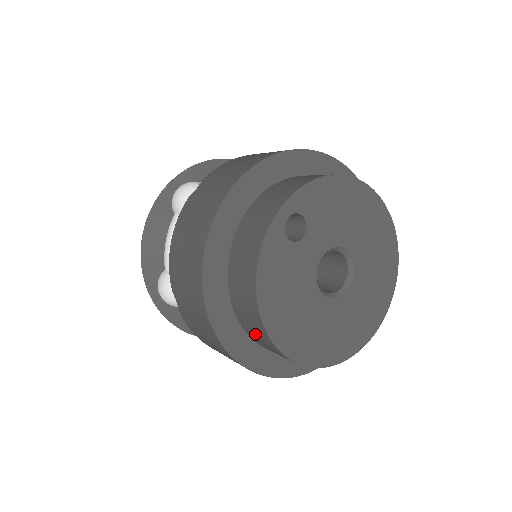
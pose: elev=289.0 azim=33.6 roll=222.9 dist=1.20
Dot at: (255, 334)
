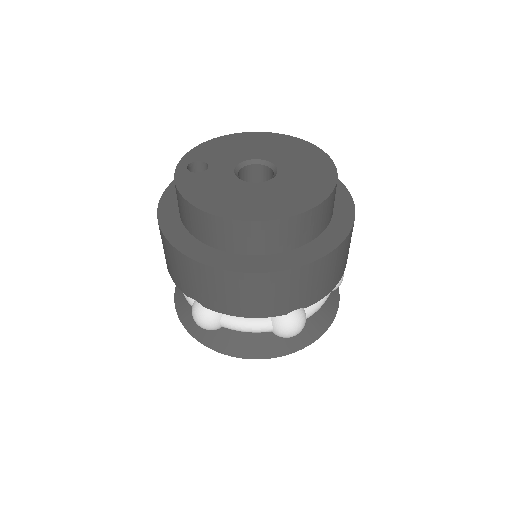
Dot at: (226, 238)
